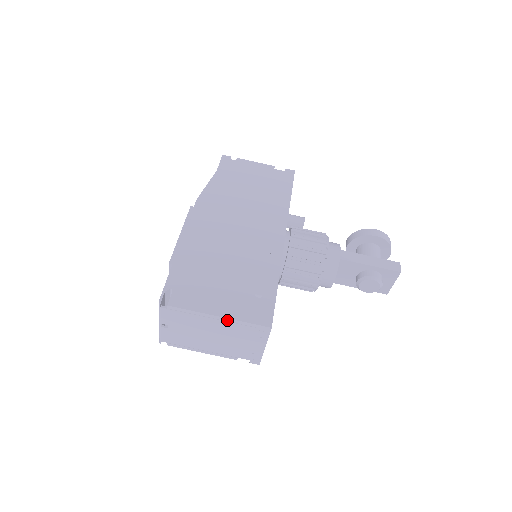
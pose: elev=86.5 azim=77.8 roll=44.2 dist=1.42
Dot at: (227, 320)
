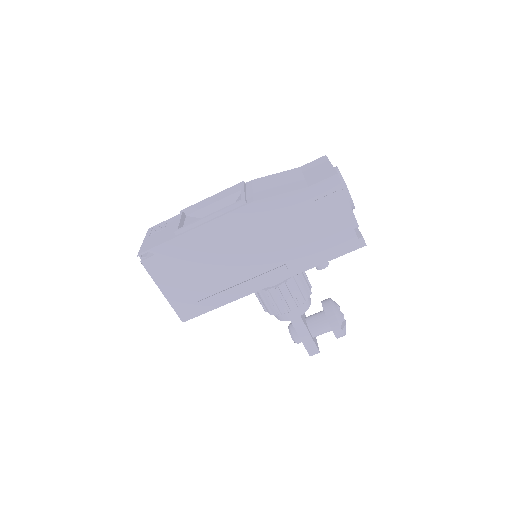
Dot at: (166, 296)
